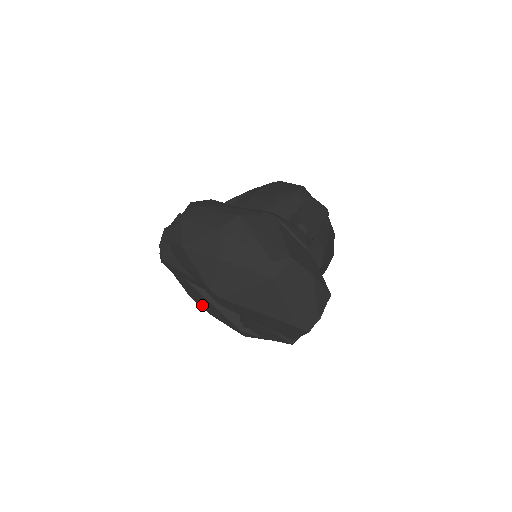
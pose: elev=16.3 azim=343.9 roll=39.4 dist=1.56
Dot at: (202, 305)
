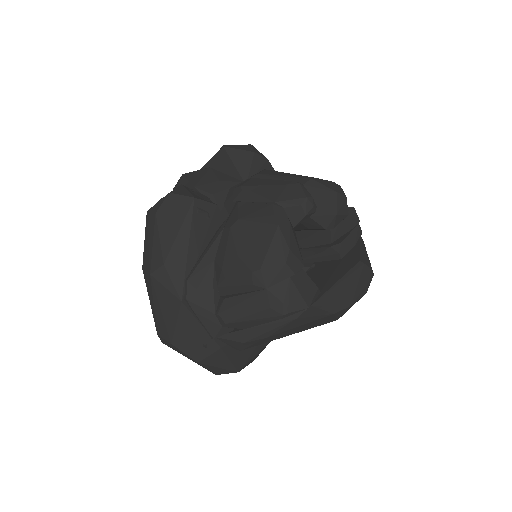
Dot at: occluded
